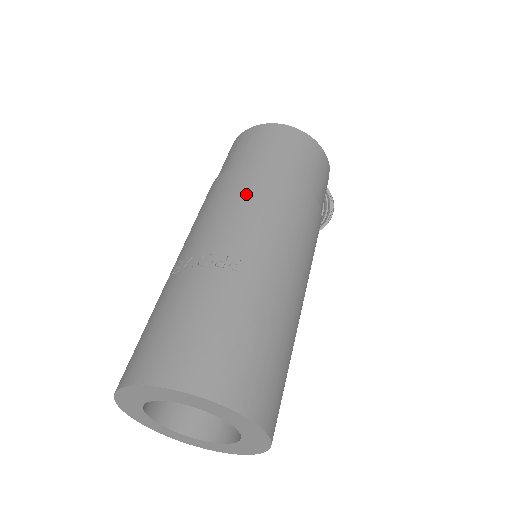
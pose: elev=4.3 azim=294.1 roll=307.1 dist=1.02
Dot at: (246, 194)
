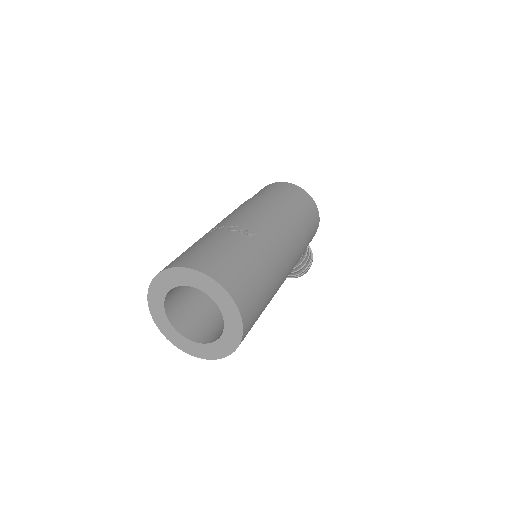
Dot at: (266, 208)
